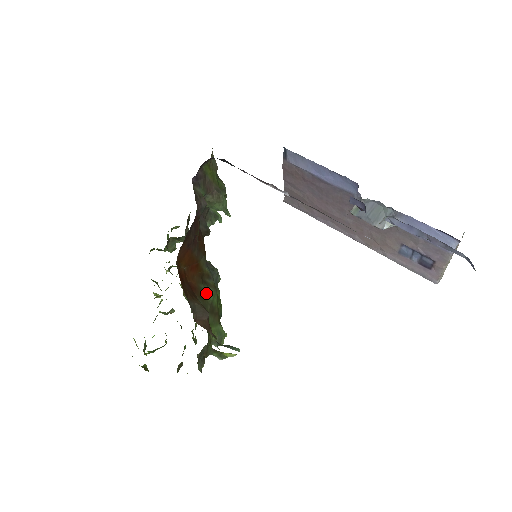
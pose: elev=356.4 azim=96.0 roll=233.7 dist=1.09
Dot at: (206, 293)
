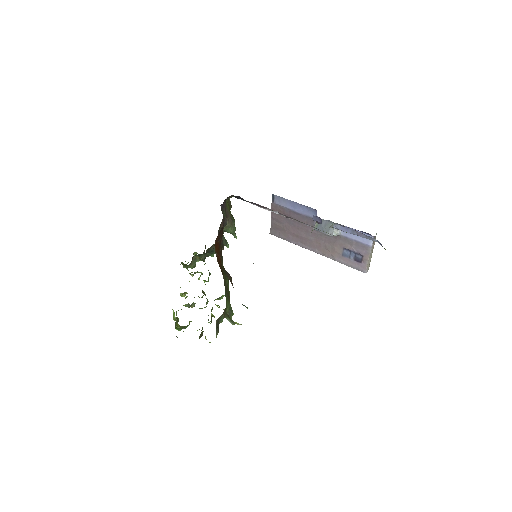
Dot at: (225, 276)
